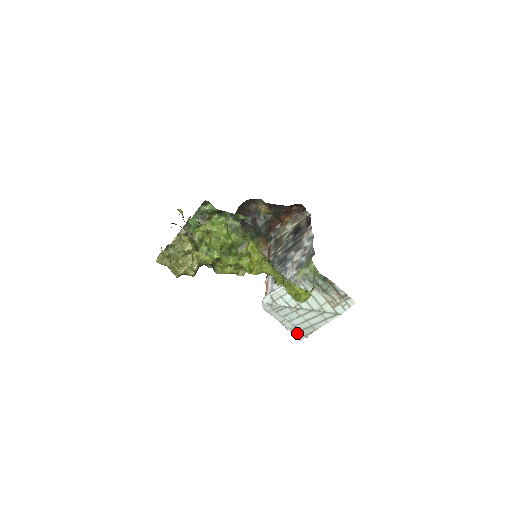
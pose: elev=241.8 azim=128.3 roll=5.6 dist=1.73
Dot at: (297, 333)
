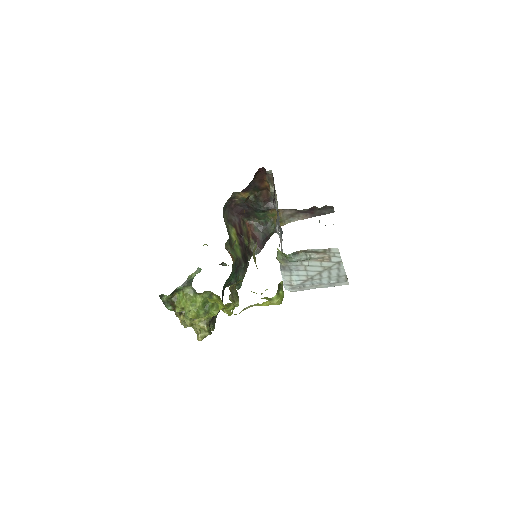
Dot at: (338, 284)
